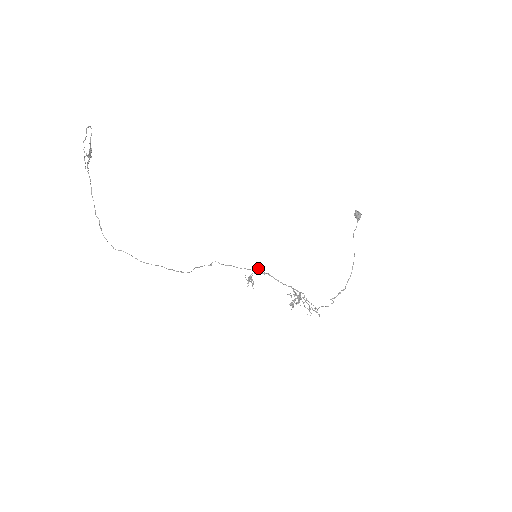
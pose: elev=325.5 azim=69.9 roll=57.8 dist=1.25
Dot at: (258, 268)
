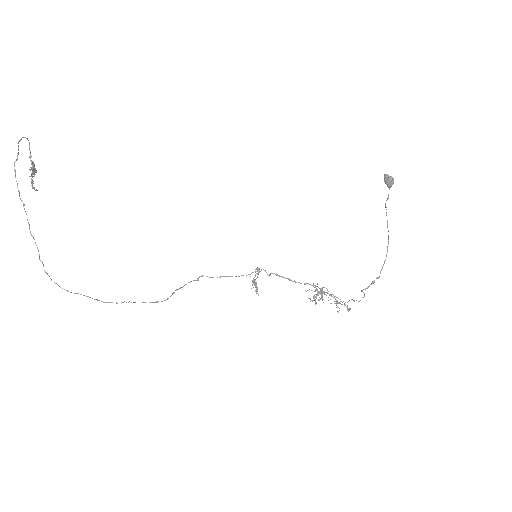
Dot at: (261, 270)
